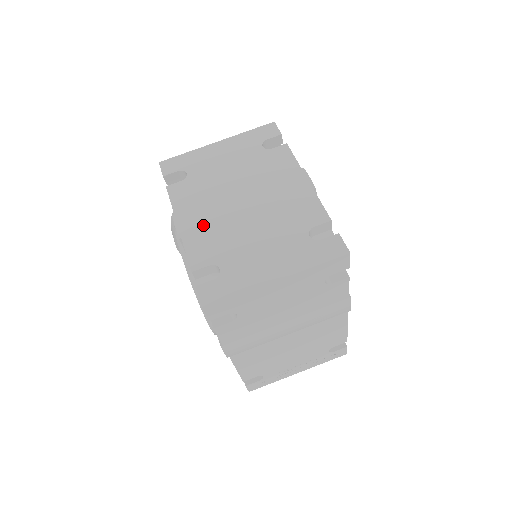
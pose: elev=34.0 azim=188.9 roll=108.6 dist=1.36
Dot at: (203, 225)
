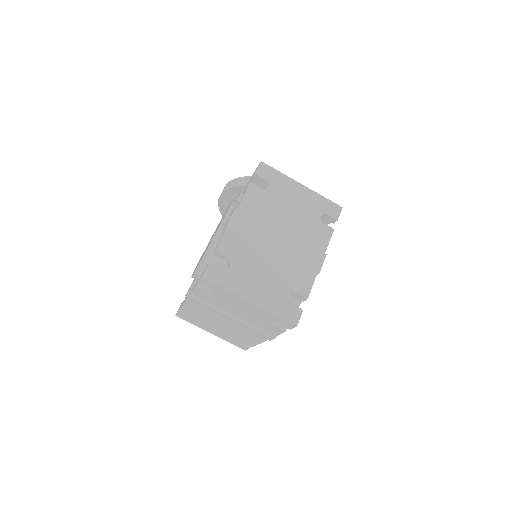
Dot at: (246, 229)
